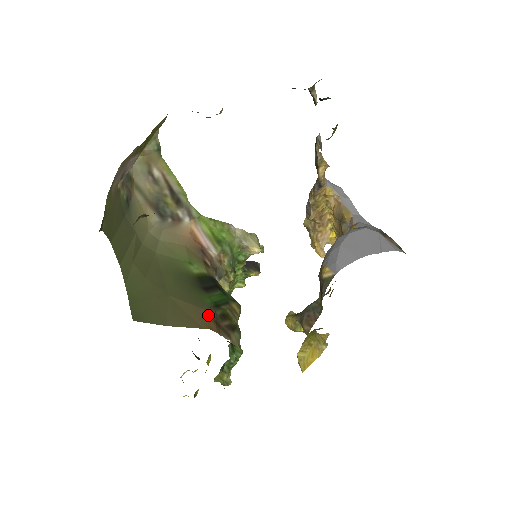
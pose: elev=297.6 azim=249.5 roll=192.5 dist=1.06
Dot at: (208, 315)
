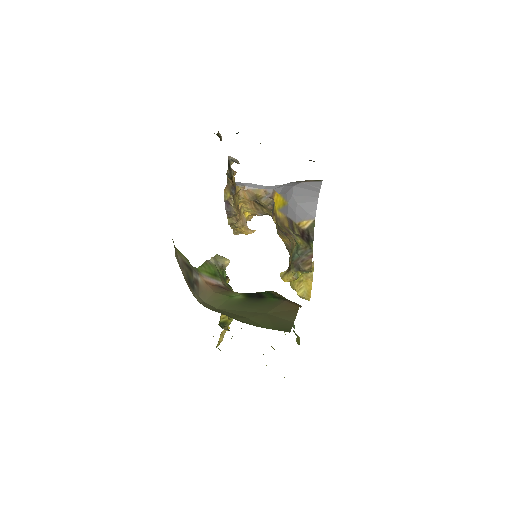
Dot at: (288, 303)
